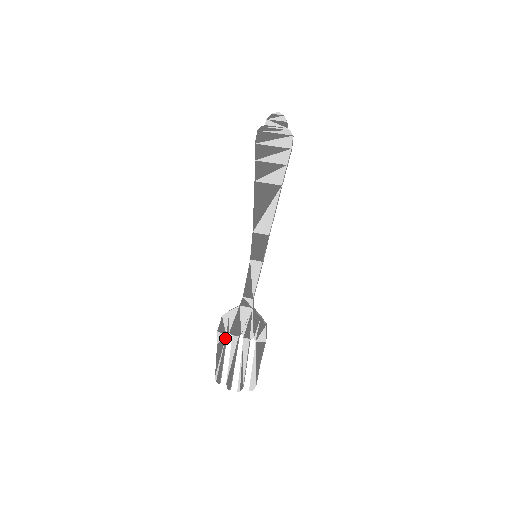
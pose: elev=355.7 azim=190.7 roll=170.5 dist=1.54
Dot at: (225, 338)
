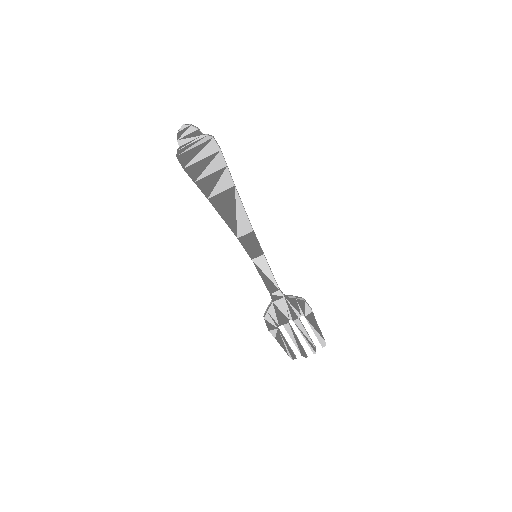
Dot at: (278, 331)
